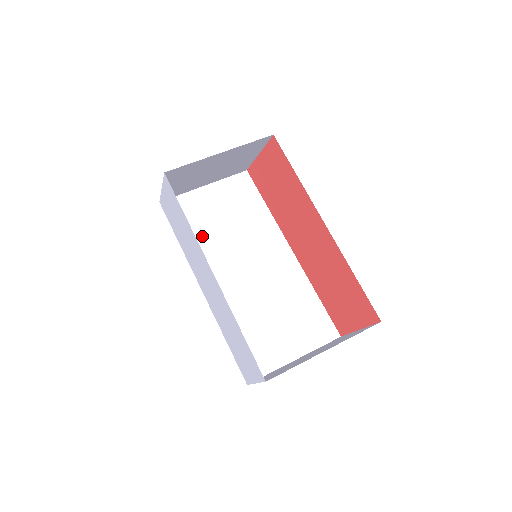
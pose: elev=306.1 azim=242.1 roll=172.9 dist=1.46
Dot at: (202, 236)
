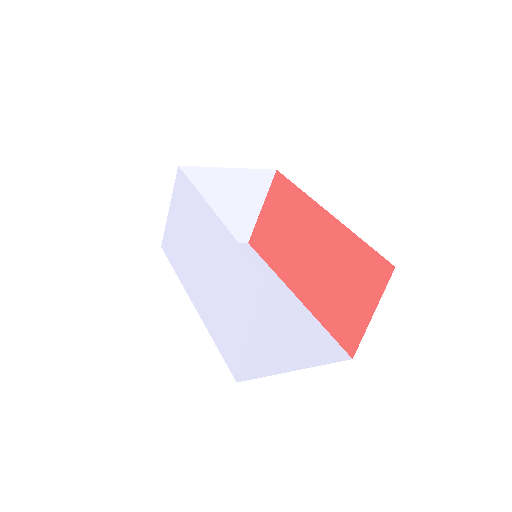
Dot at: occluded
